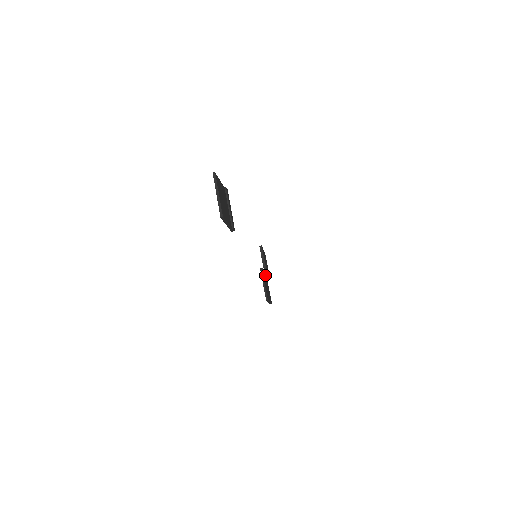
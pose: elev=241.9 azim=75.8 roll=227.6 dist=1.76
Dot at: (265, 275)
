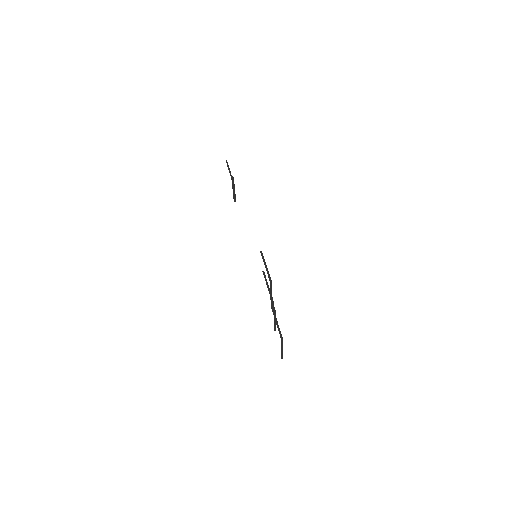
Dot at: (267, 282)
